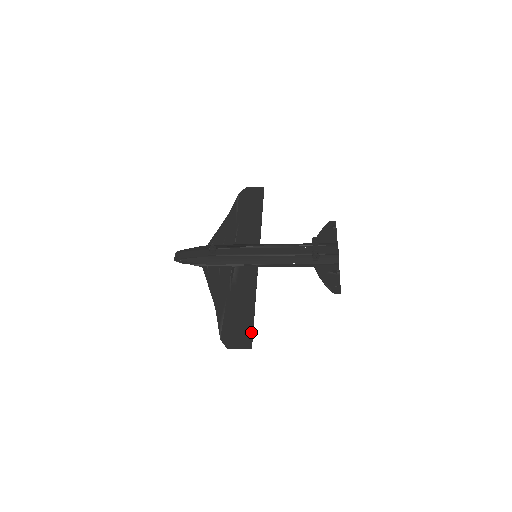
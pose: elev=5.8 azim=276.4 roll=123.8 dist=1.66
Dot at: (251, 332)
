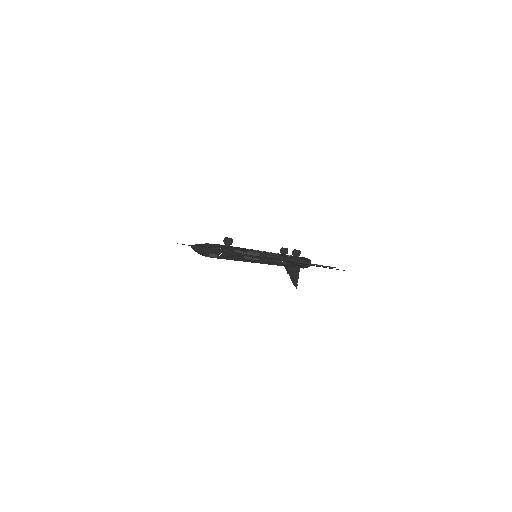
Dot at: occluded
